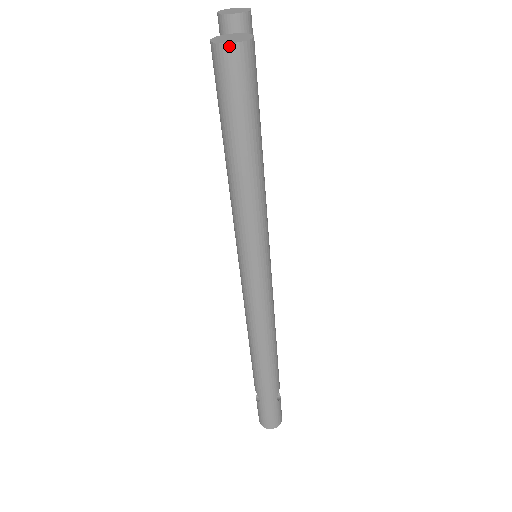
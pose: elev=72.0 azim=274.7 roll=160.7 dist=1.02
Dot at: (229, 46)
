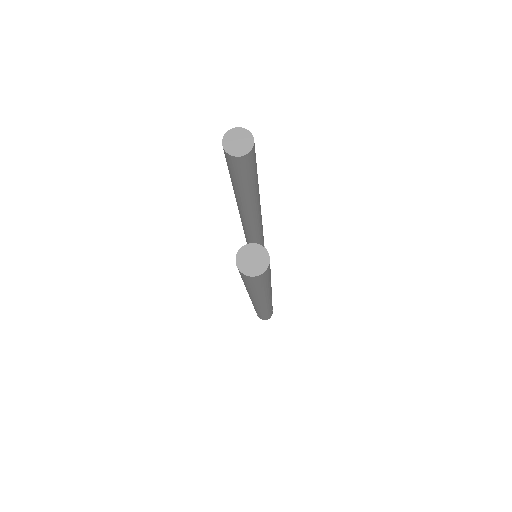
Dot at: (253, 277)
